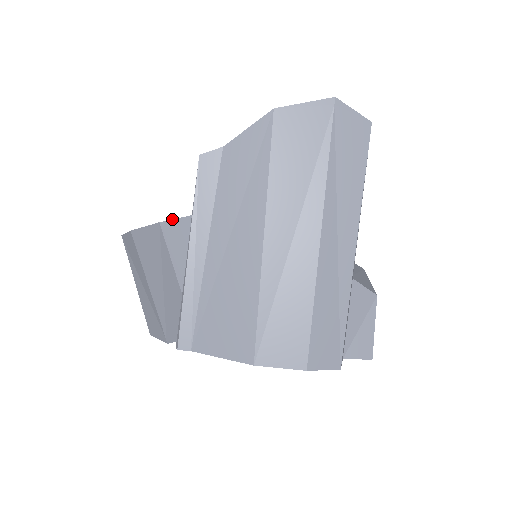
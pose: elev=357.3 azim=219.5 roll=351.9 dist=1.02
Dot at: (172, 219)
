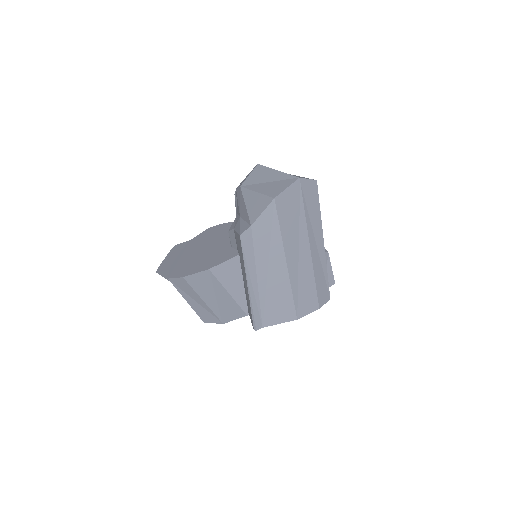
Dot at: (217, 265)
